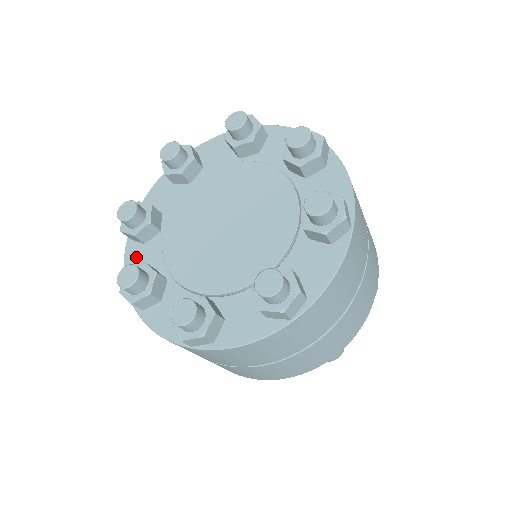
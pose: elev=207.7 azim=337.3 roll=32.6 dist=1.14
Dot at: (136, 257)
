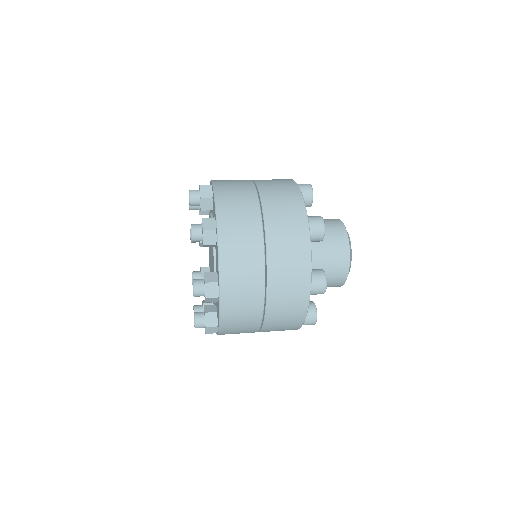
Dot at: occluded
